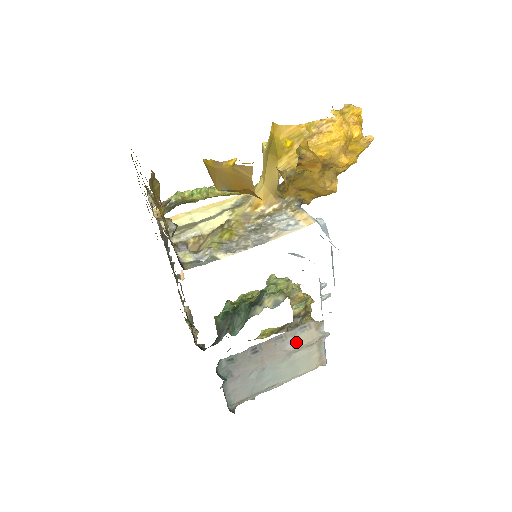
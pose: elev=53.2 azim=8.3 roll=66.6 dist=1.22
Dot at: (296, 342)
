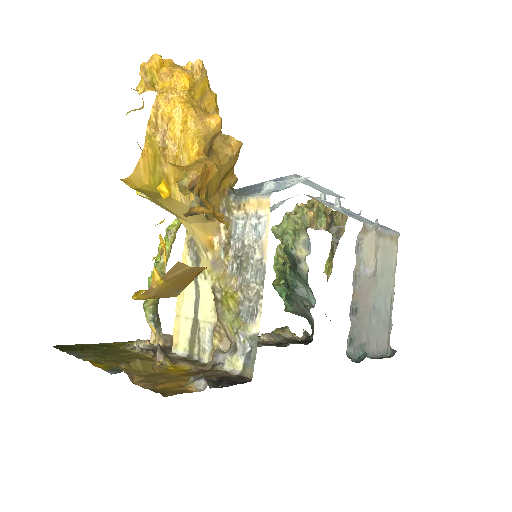
Dot at: (368, 262)
